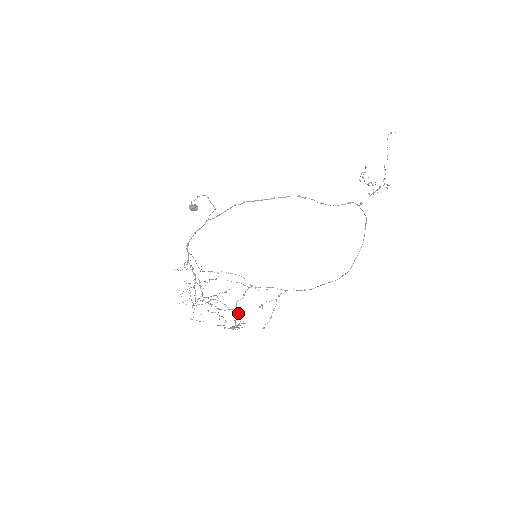
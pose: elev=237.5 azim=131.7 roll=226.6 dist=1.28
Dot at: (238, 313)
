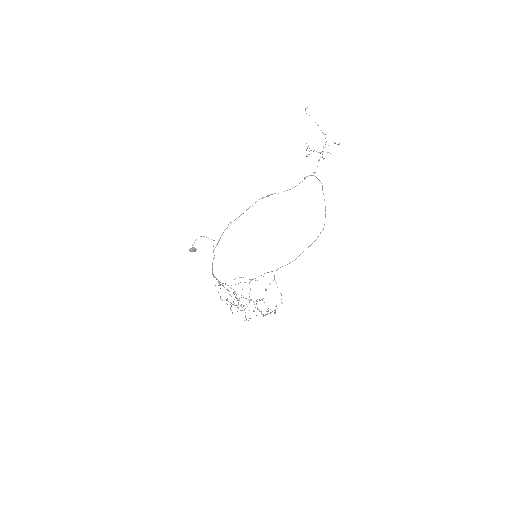
Dot at: occluded
